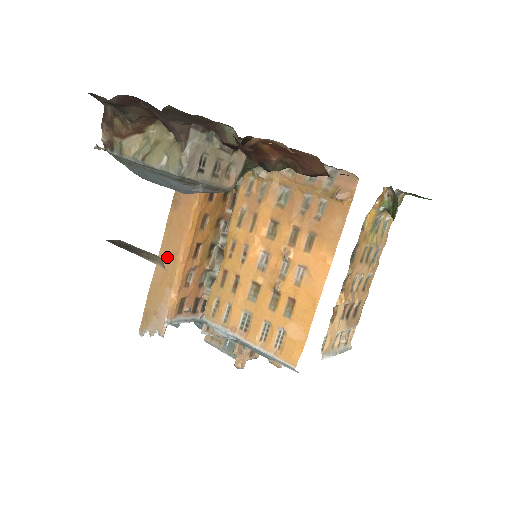
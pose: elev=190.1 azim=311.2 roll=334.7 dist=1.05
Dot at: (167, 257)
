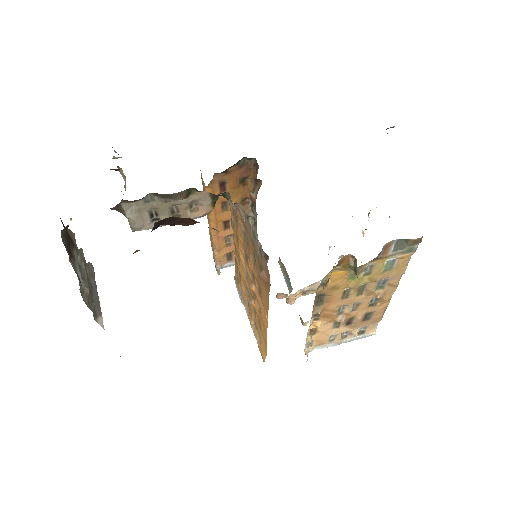
Dot at: occluded
